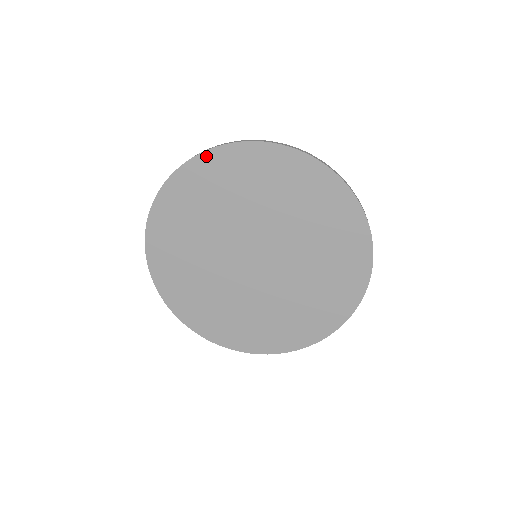
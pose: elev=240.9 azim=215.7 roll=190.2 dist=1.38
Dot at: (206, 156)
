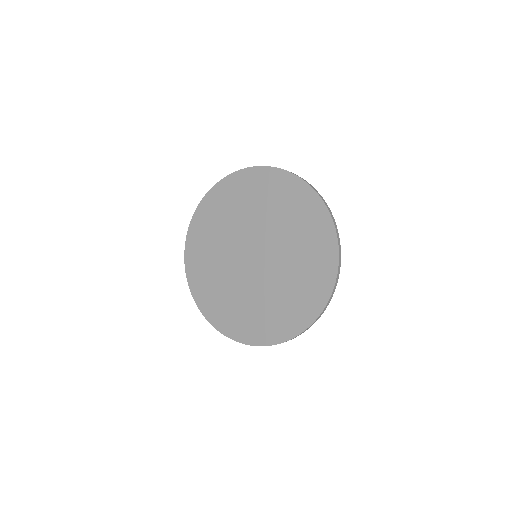
Dot at: (261, 170)
